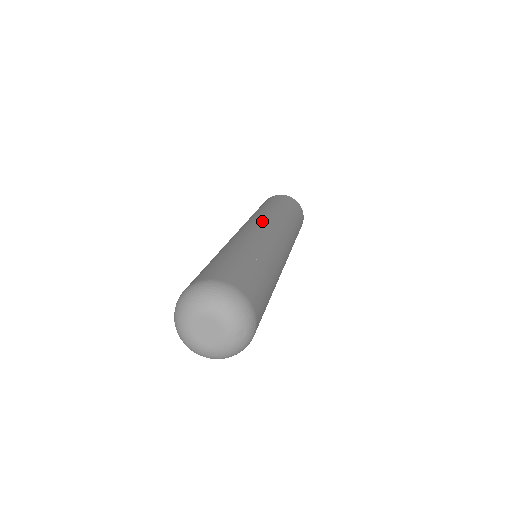
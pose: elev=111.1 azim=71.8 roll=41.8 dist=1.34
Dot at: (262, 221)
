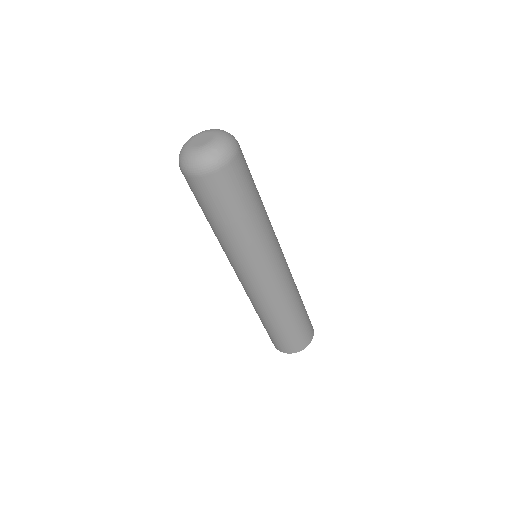
Dot at: occluded
